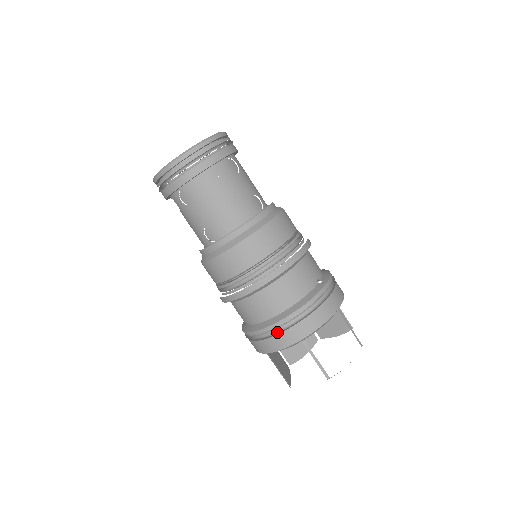
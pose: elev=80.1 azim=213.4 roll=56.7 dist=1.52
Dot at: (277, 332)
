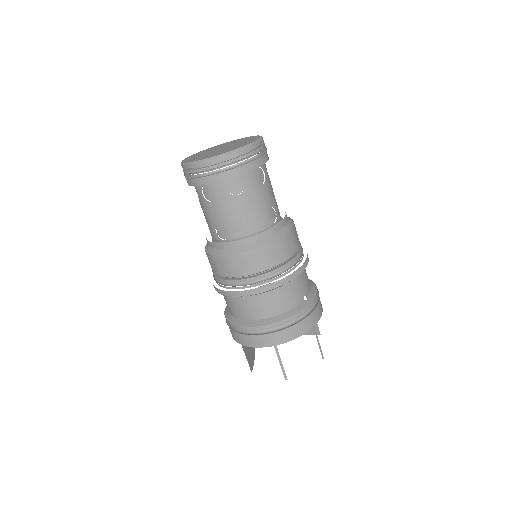
Dot at: (255, 333)
